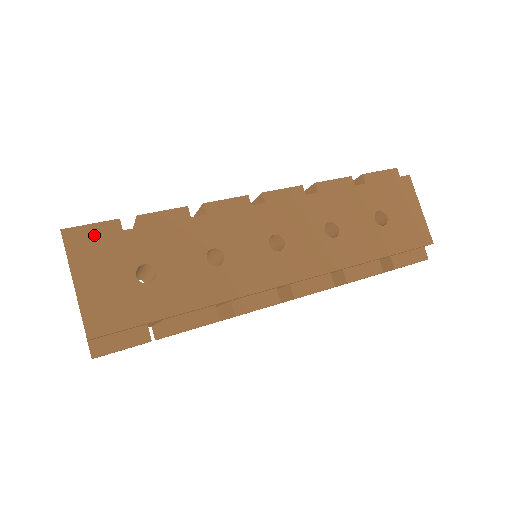
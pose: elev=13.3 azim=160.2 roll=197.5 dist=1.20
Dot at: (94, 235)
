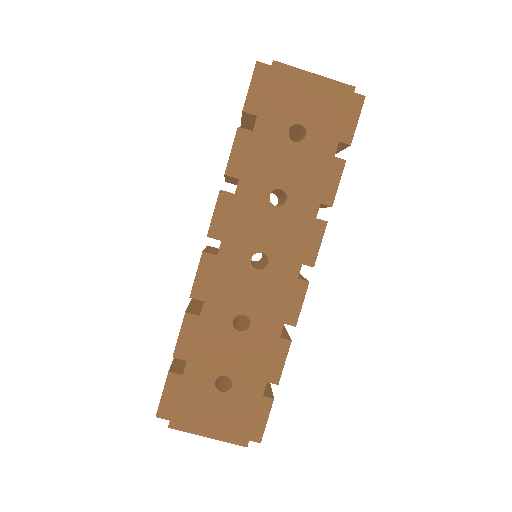
Dot at: (172, 396)
